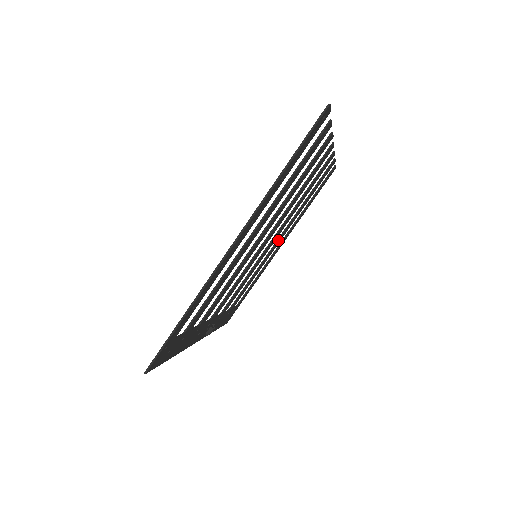
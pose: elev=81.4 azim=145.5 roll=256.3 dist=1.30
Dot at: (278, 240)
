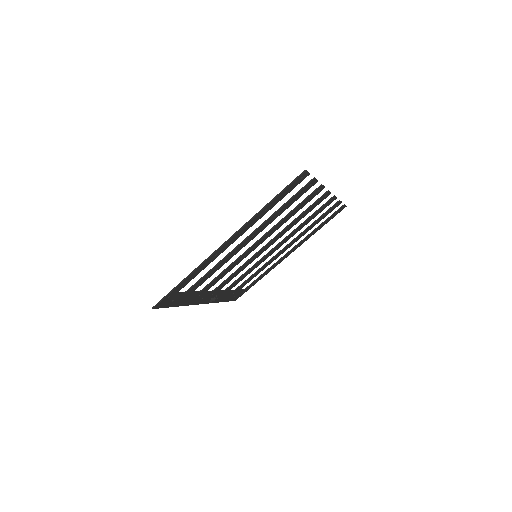
Dot at: (283, 249)
